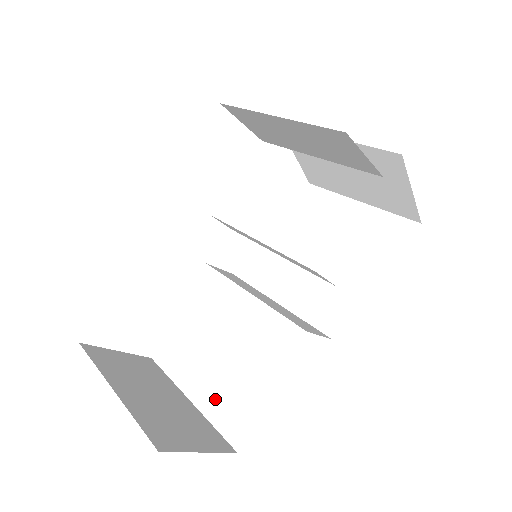
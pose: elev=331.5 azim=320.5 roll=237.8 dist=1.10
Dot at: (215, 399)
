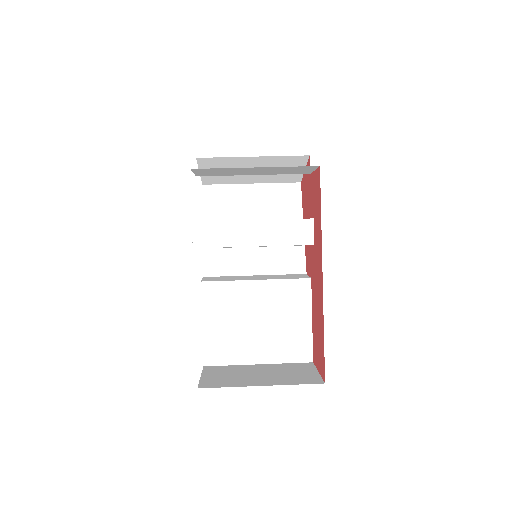
Dot at: (278, 350)
